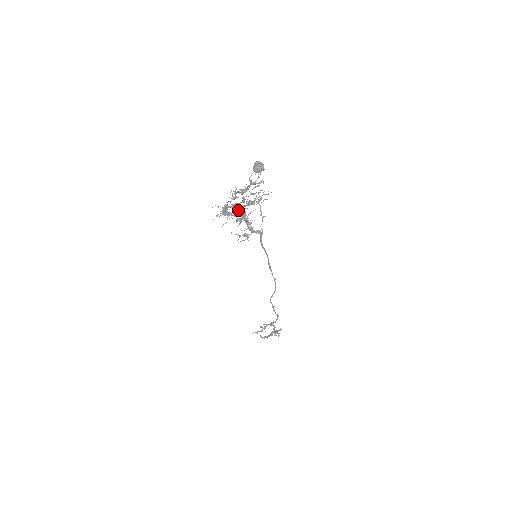
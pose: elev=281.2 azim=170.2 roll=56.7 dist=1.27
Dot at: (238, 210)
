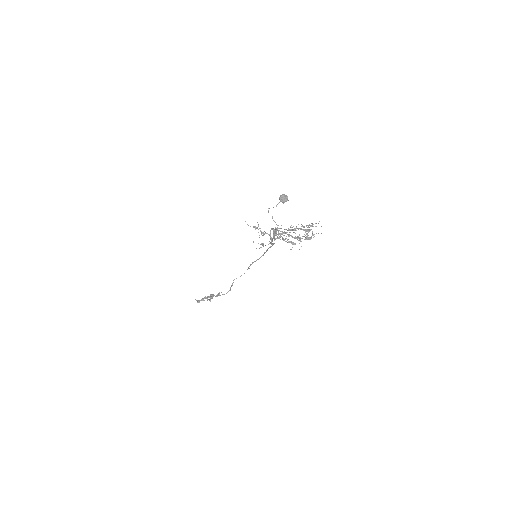
Dot at: occluded
